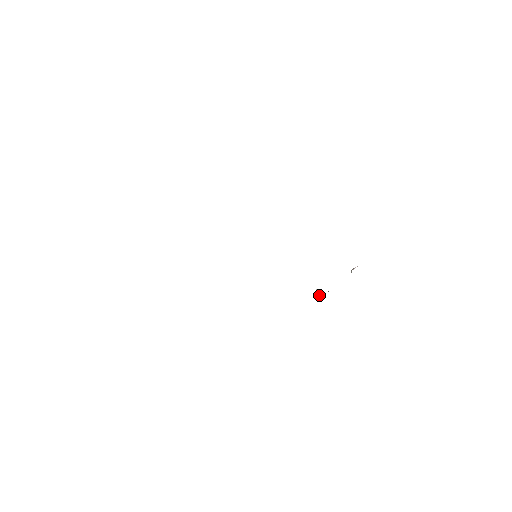
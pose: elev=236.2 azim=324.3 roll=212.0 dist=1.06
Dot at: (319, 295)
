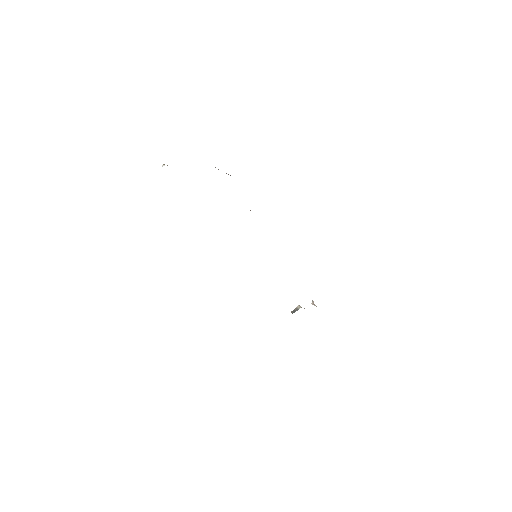
Dot at: (295, 308)
